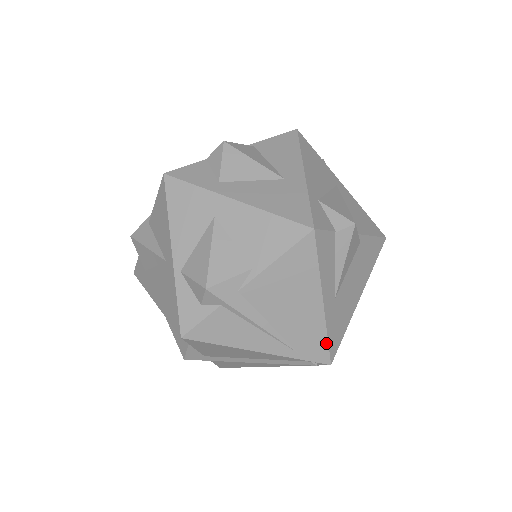
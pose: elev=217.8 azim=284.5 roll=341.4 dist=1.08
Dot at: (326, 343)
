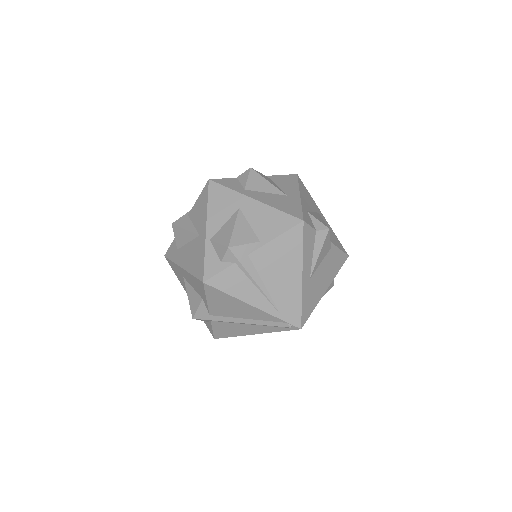
Dot at: (300, 310)
